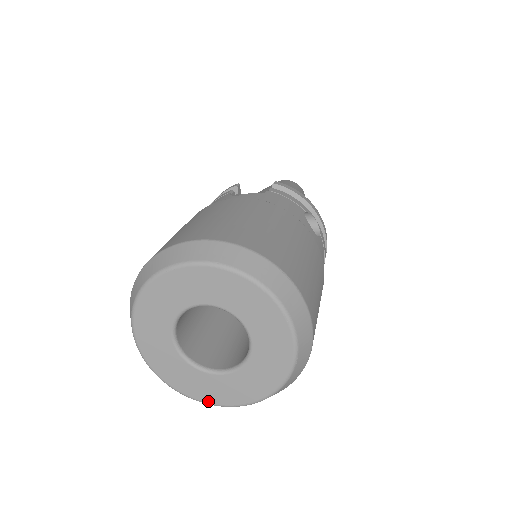
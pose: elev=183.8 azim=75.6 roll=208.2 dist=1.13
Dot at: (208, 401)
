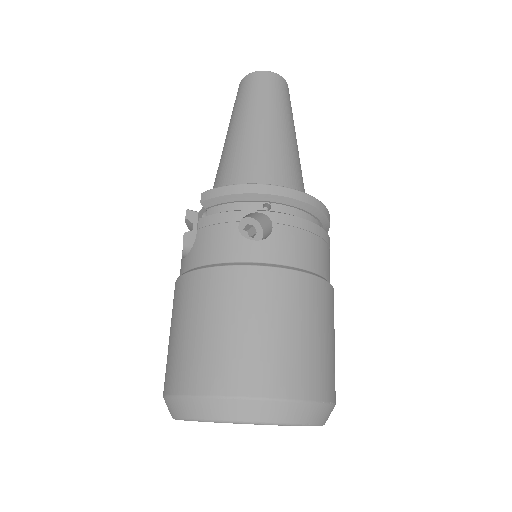
Dot at: occluded
